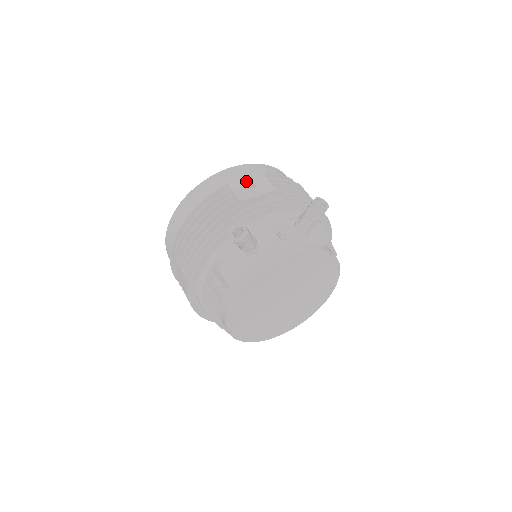
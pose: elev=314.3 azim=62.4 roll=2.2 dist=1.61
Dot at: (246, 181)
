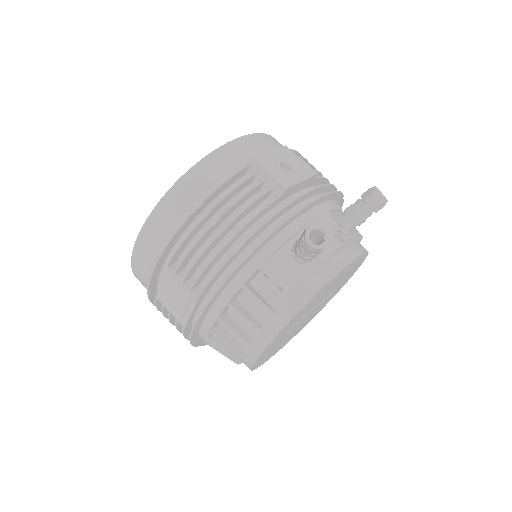
Dot at: (277, 159)
